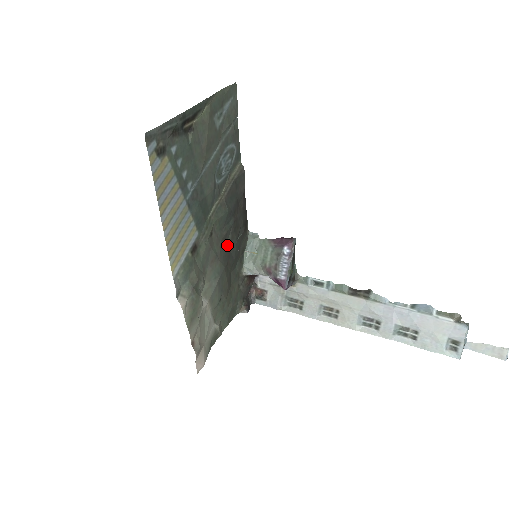
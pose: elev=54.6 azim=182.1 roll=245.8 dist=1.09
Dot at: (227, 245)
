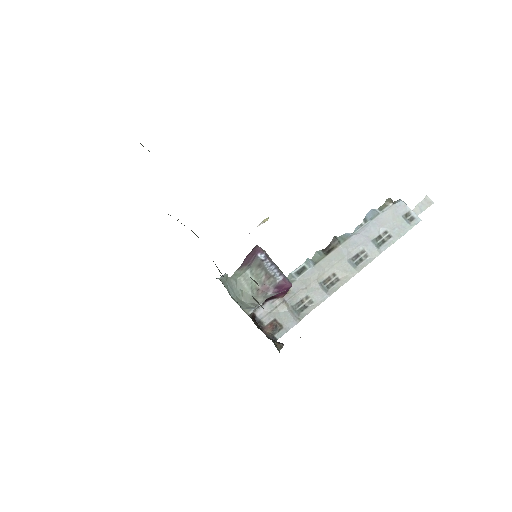
Dot at: occluded
